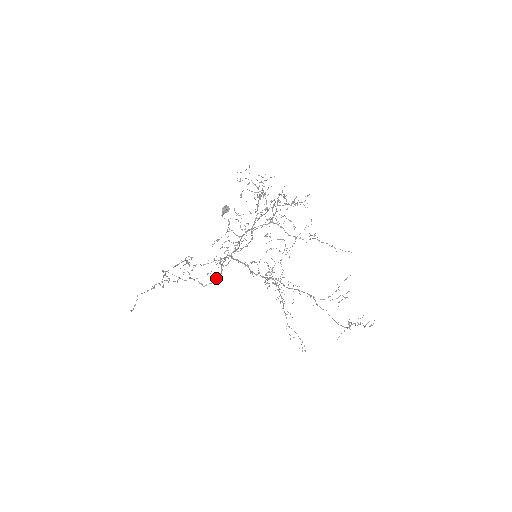
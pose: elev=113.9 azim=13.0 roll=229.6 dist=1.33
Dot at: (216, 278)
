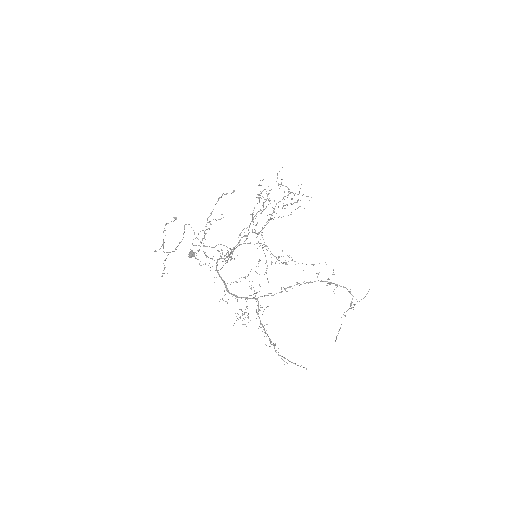
Dot at: occluded
